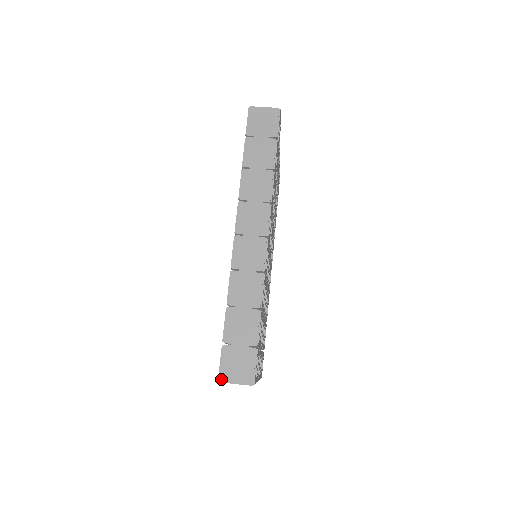
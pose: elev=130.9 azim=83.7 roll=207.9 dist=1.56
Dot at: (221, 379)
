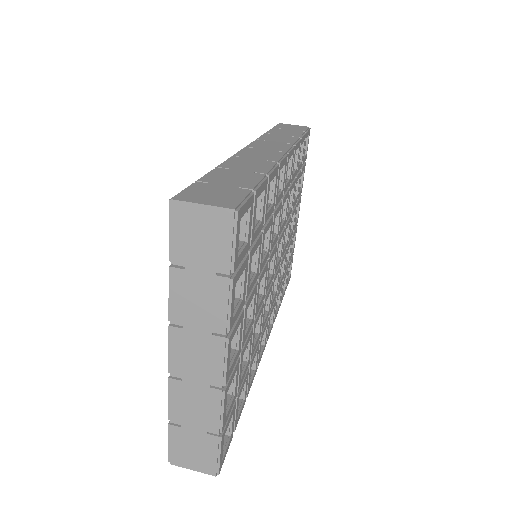
Dot at: (176, 198)
